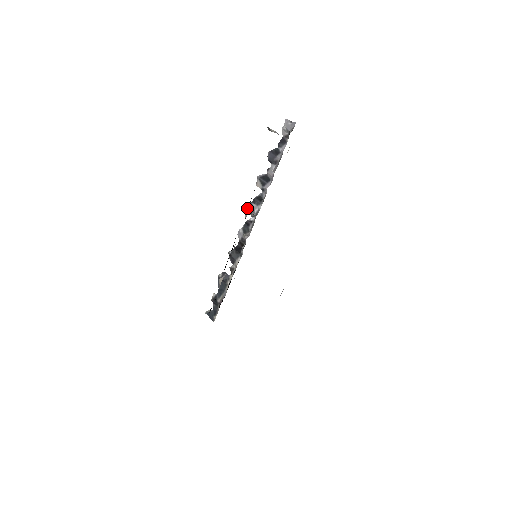
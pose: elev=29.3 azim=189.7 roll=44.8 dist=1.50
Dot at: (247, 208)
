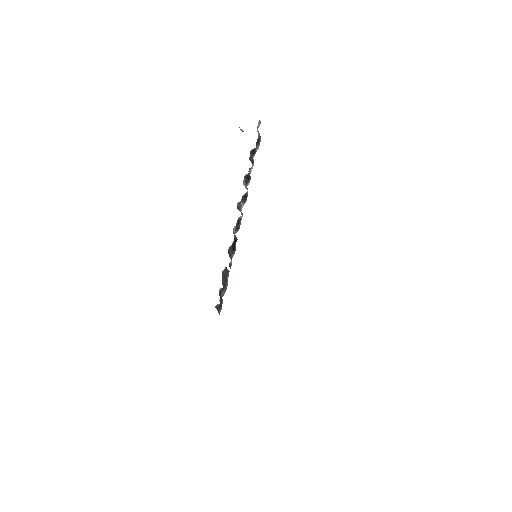
Dot at: occluded
